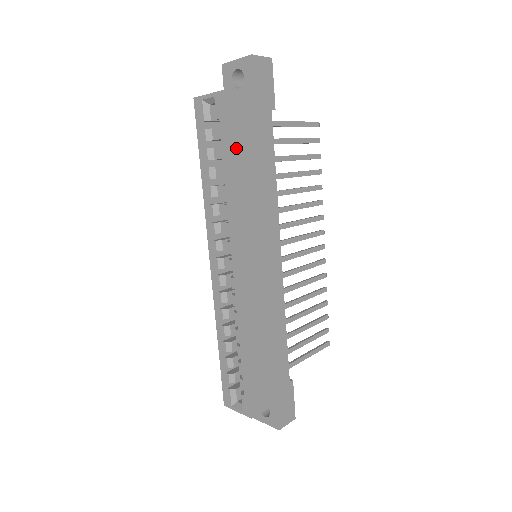
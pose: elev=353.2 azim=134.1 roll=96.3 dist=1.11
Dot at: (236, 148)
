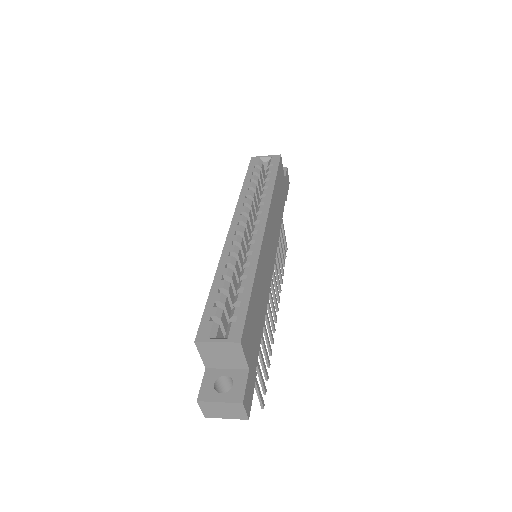
Dot at: (278, 180)
